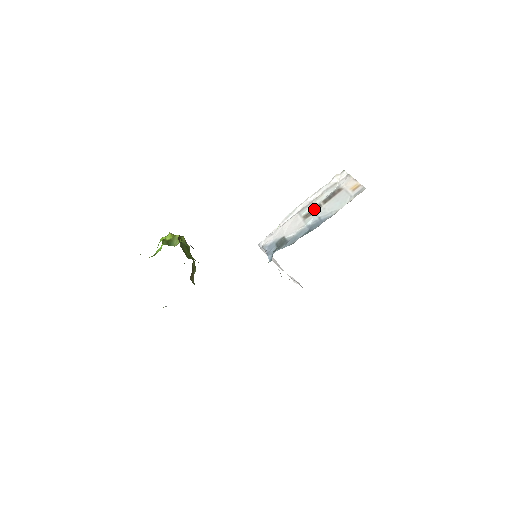
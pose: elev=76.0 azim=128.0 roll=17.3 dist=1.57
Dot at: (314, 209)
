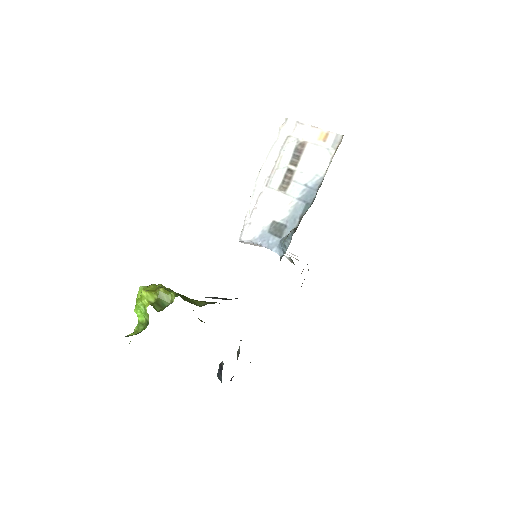
Dot at: (287, 177)
